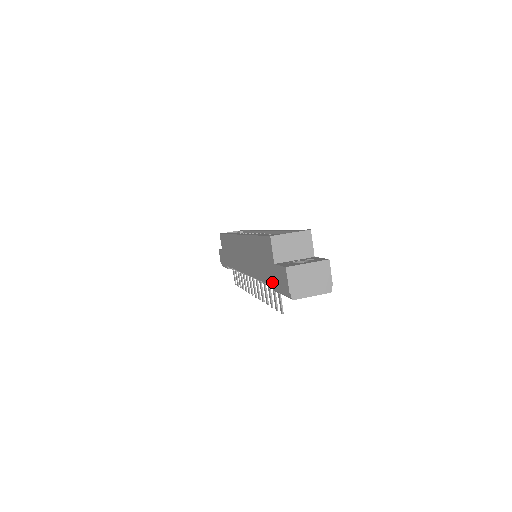
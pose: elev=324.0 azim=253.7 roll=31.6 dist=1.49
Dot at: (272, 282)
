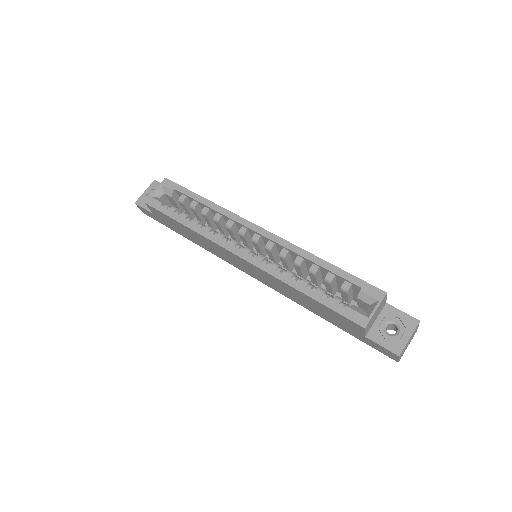
Dot at: (351, 334)
